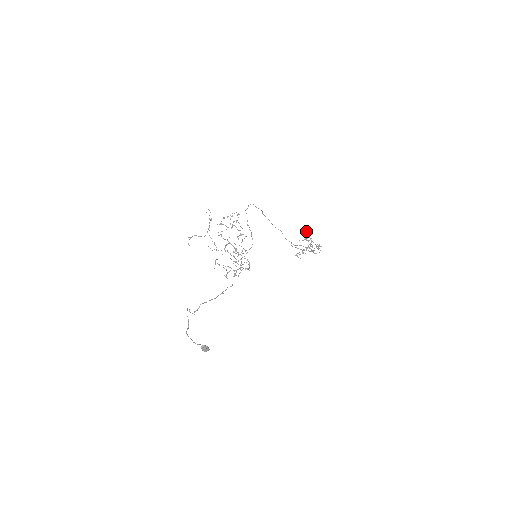
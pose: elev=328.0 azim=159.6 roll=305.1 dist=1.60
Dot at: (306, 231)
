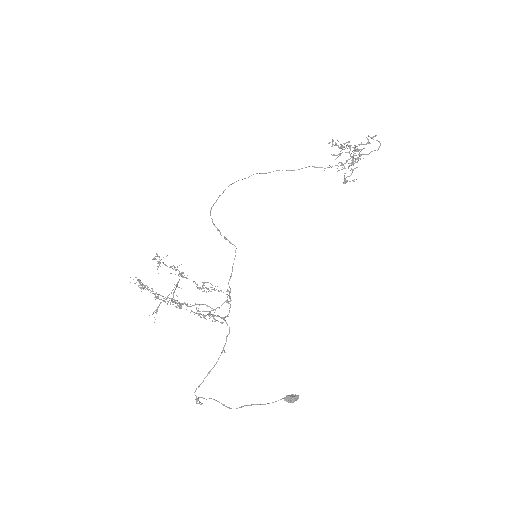
Dot at: (329, 143)
